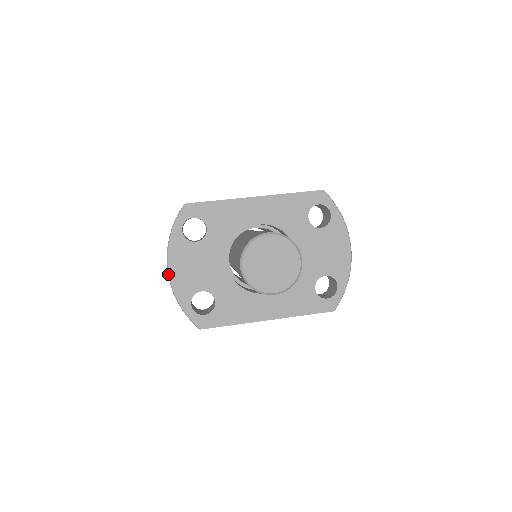
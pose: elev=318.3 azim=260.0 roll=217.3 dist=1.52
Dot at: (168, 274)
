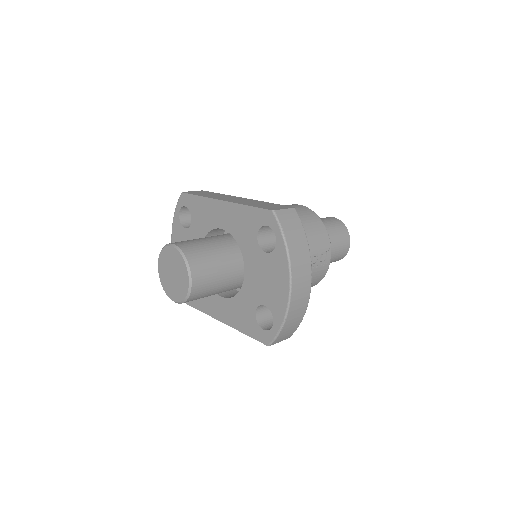
Dot at: occluded
